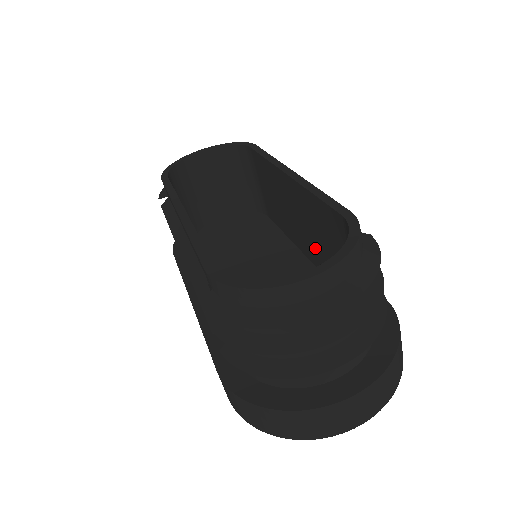
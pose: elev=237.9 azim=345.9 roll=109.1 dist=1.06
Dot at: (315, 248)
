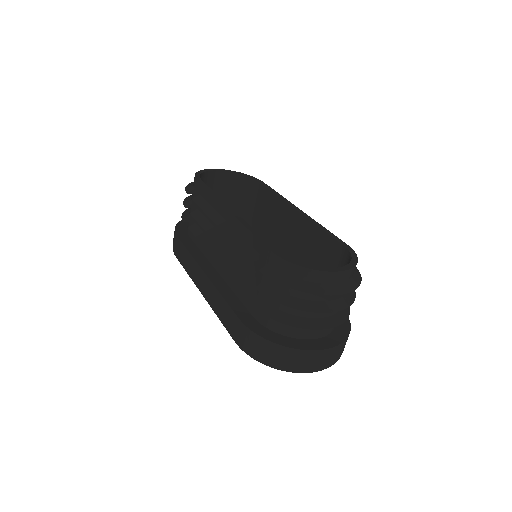
Dot at: occluded
